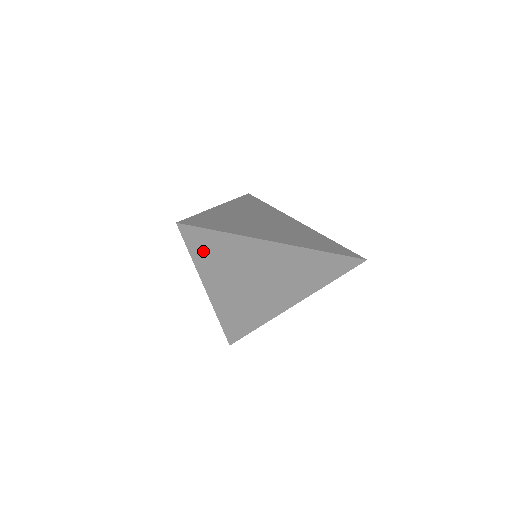
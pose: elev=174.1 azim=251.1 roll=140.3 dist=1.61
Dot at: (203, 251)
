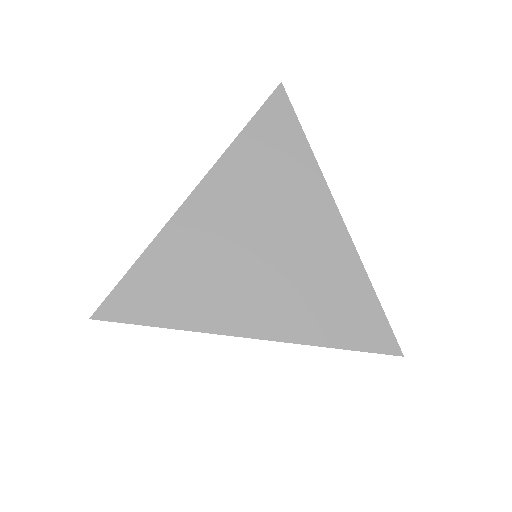
Dot at: occluded
